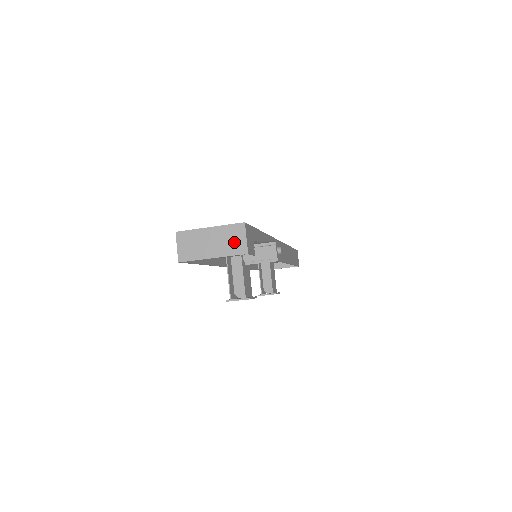
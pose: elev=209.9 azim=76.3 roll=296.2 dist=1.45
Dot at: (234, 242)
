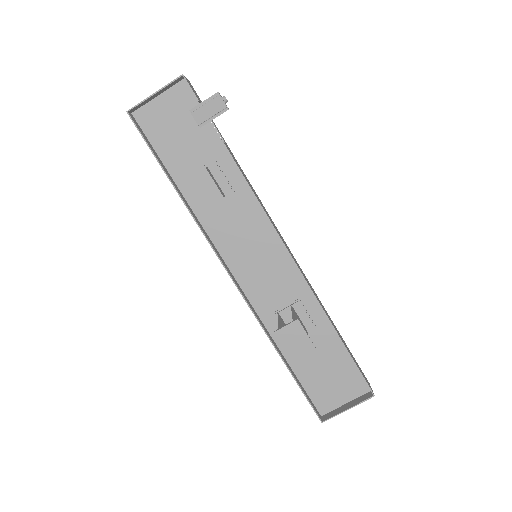
Dot at: (175, 83)
